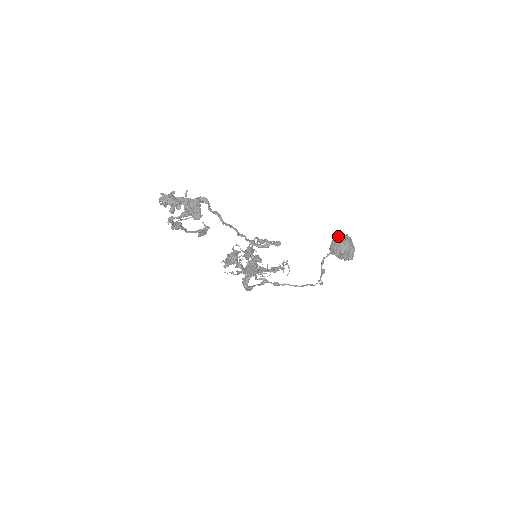
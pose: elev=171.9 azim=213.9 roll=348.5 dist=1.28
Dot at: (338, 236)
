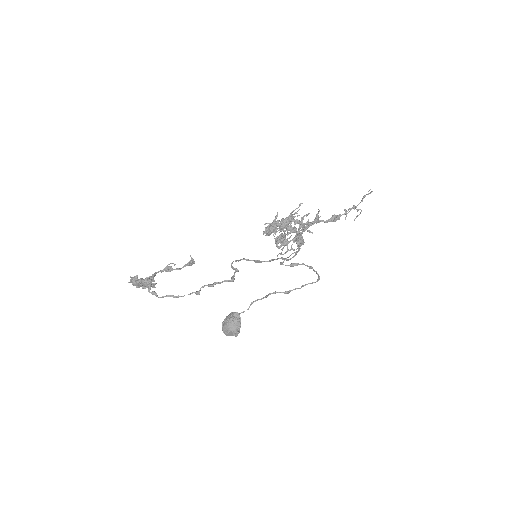
Dot at: (227, 317)
